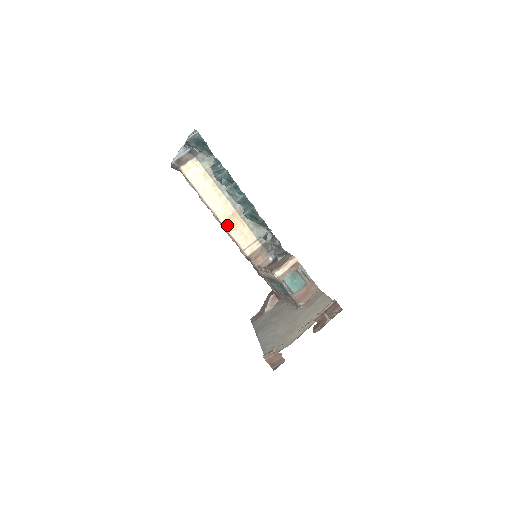
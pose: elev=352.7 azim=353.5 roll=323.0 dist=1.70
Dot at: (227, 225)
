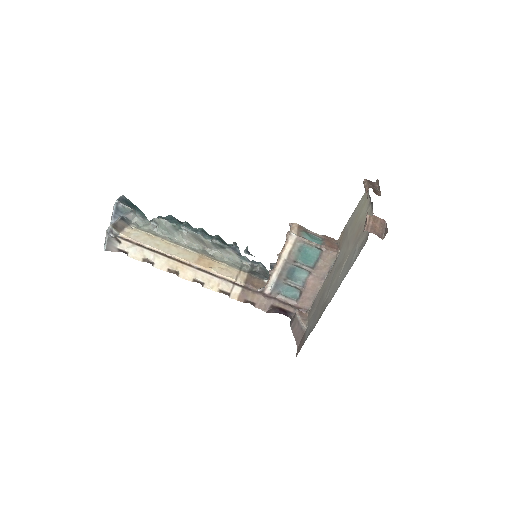
Dot at: (202, 265)
